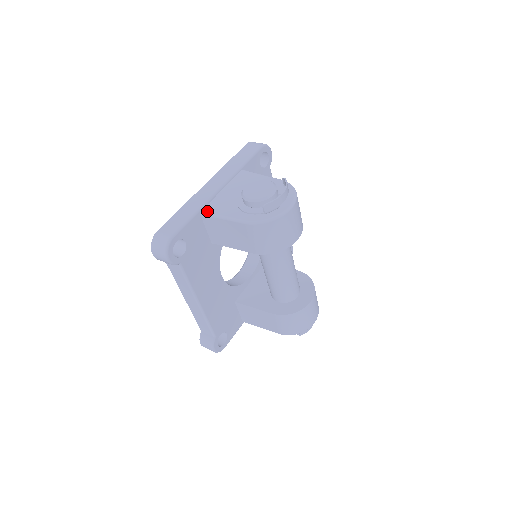
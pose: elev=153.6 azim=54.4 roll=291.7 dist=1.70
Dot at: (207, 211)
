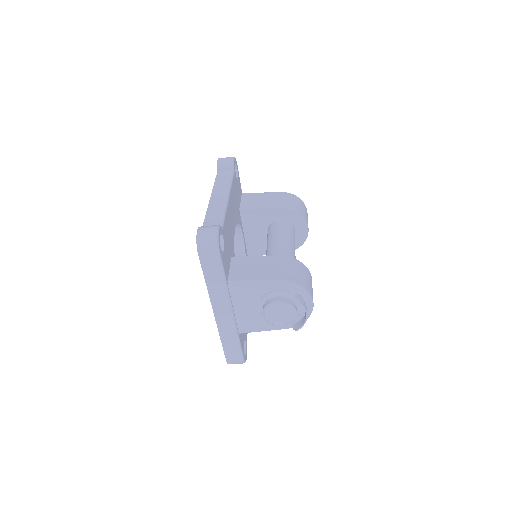
Dot at: occluded
